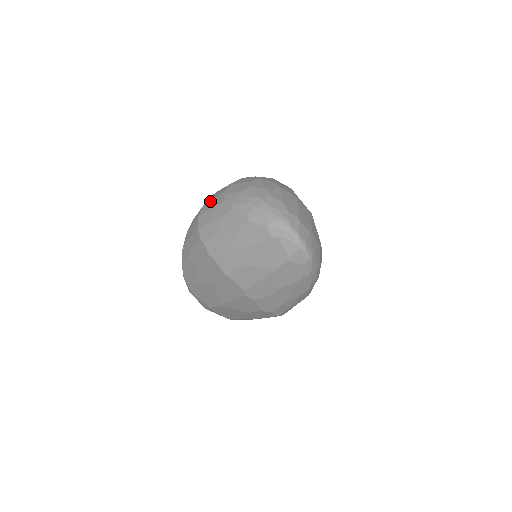
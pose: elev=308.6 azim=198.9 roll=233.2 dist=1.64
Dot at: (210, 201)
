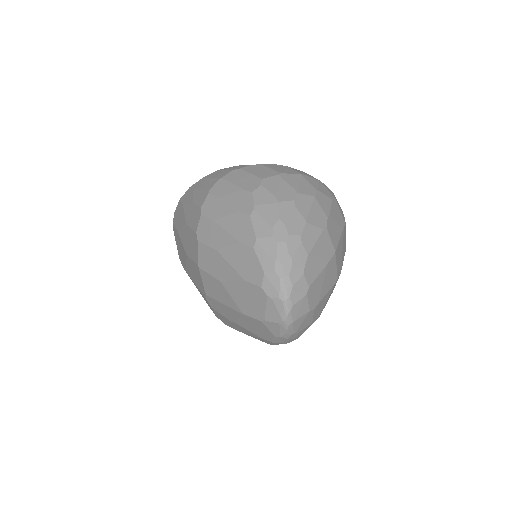
Dot at: (244, 173)
